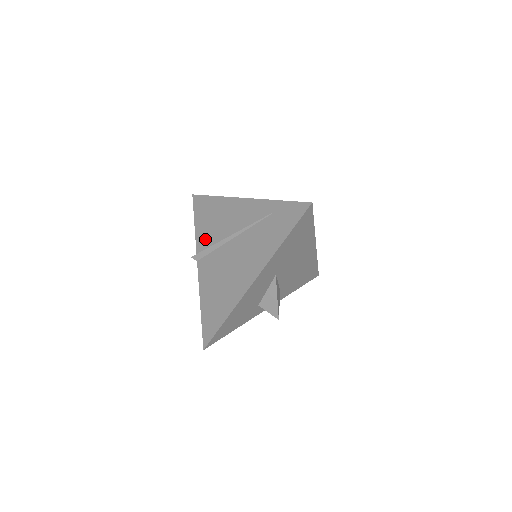
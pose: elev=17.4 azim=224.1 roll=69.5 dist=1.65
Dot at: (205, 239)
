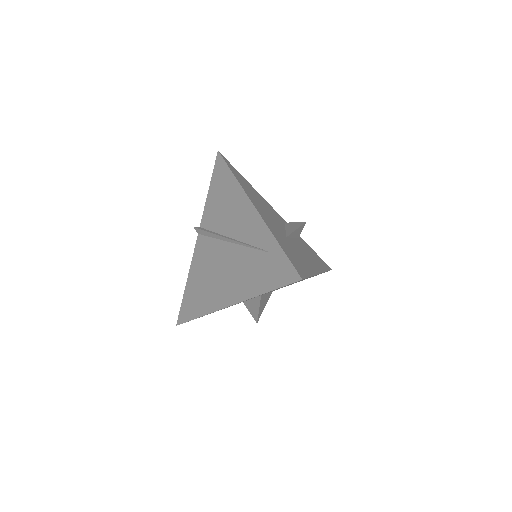
Dot at: (211, 217)
